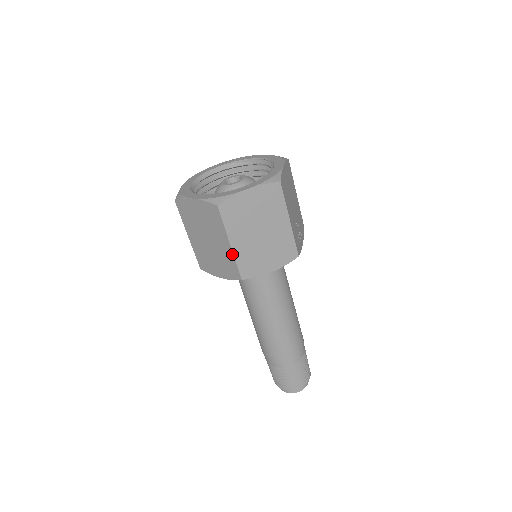
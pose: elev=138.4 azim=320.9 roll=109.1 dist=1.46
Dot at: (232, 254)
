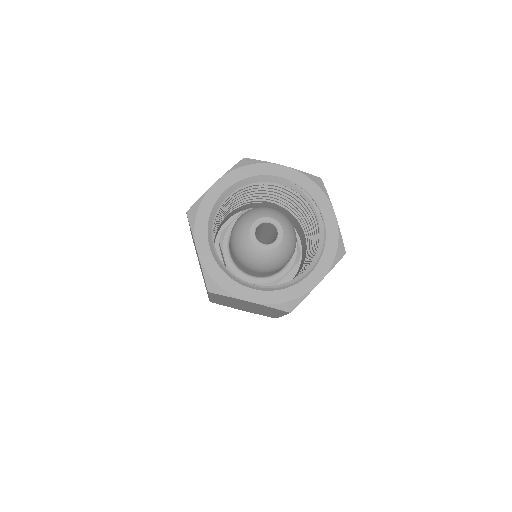
Dot at: occluded
